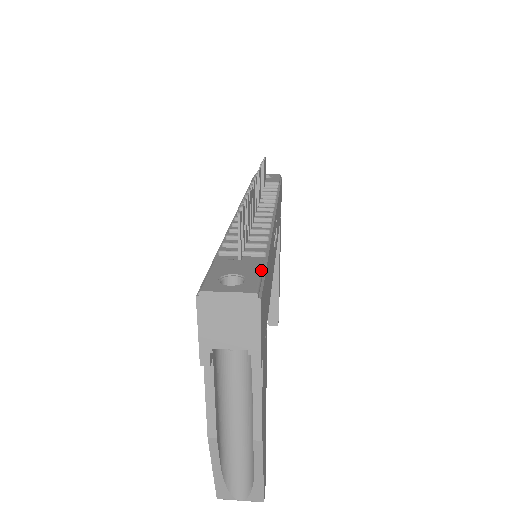
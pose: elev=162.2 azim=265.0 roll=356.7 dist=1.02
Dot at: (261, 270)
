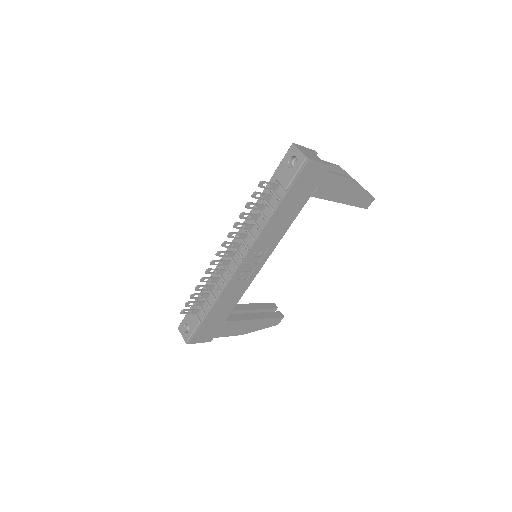
Dot at: (195, 330)
